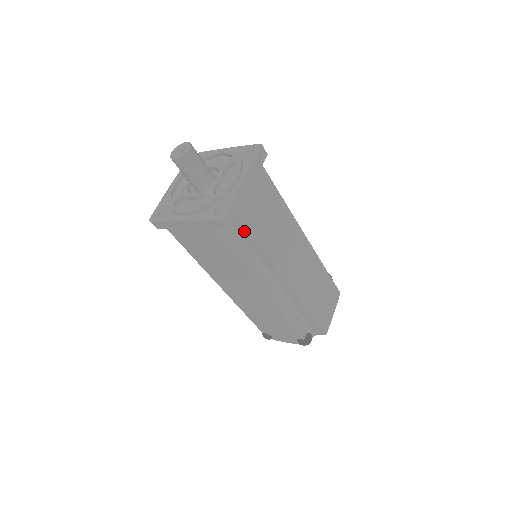
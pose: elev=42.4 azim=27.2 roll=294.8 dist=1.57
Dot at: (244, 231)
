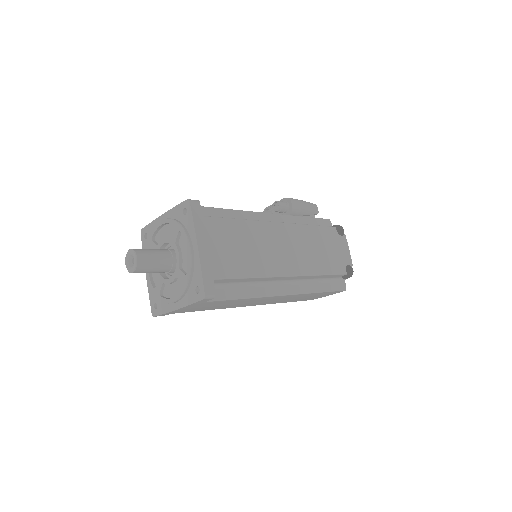
Dot at: occluded
